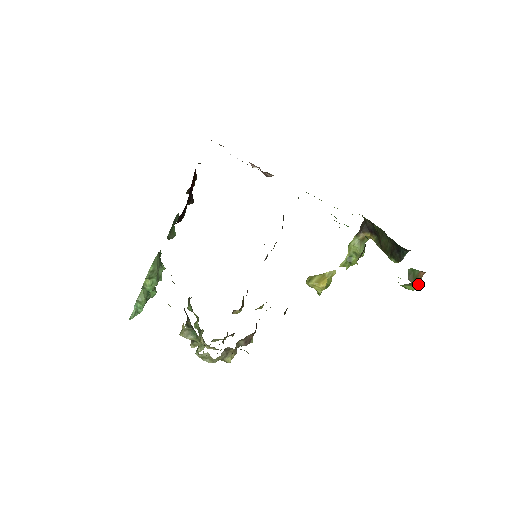
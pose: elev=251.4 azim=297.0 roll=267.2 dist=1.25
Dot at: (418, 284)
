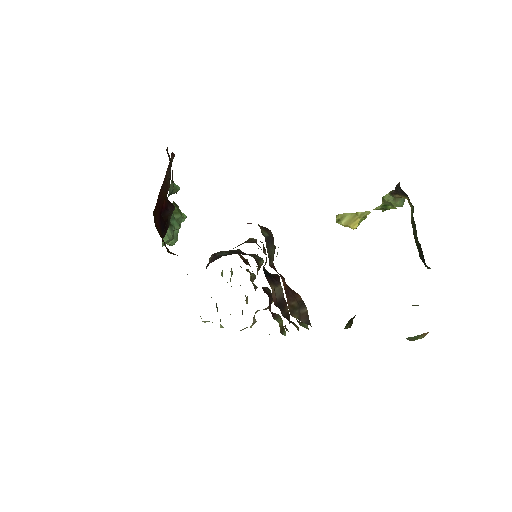
Dot at: occluded
